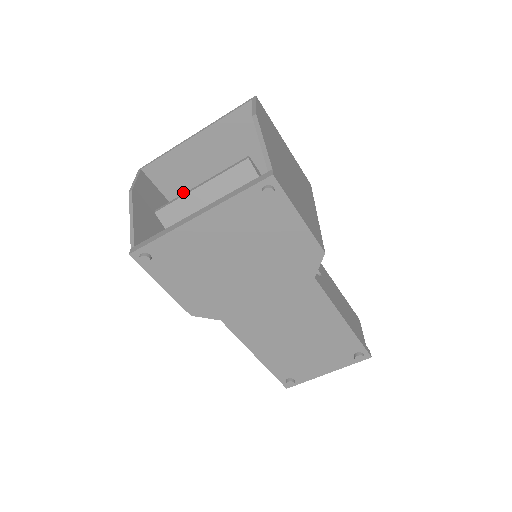
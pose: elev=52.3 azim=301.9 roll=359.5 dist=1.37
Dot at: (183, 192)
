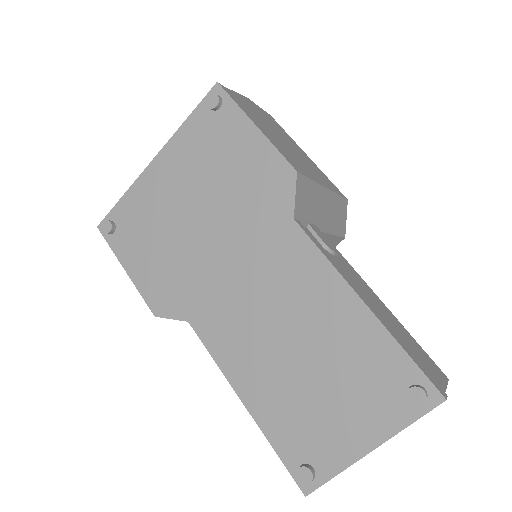
Dot at: occluded
